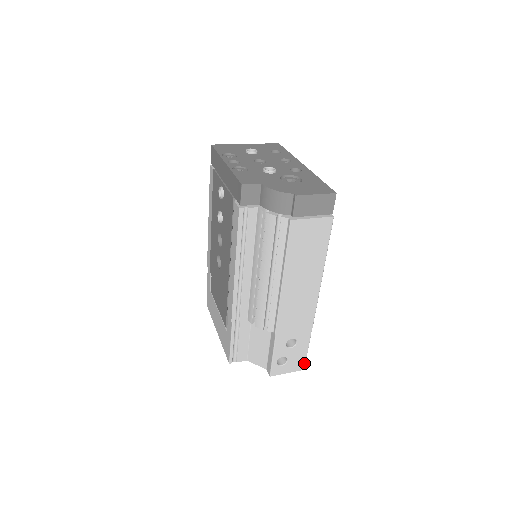
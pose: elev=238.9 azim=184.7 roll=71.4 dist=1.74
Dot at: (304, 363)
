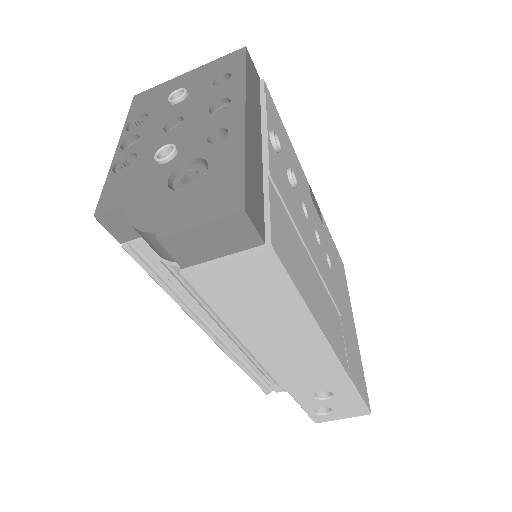
Dot at: (365, 409)
